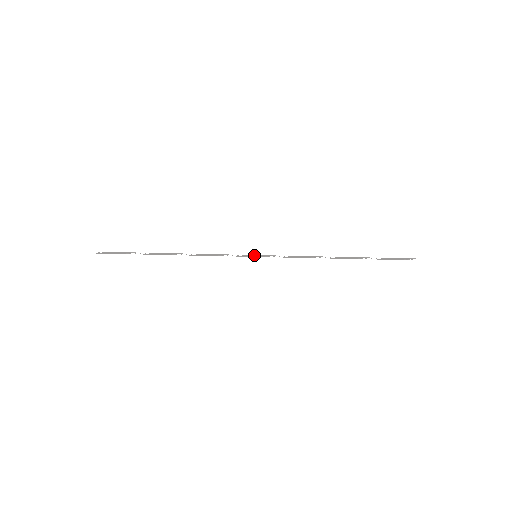
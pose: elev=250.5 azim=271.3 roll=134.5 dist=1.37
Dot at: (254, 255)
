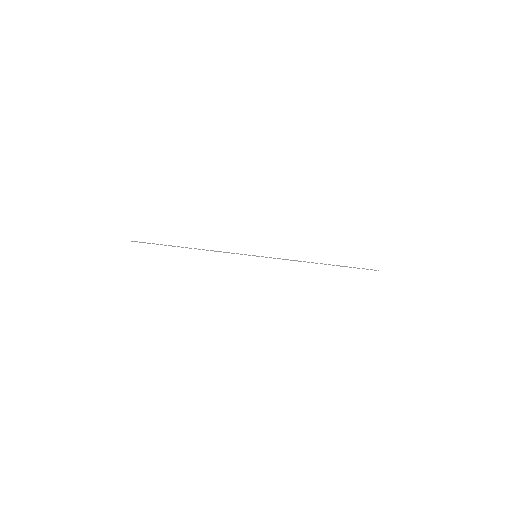
Dot at: (255, 255)
